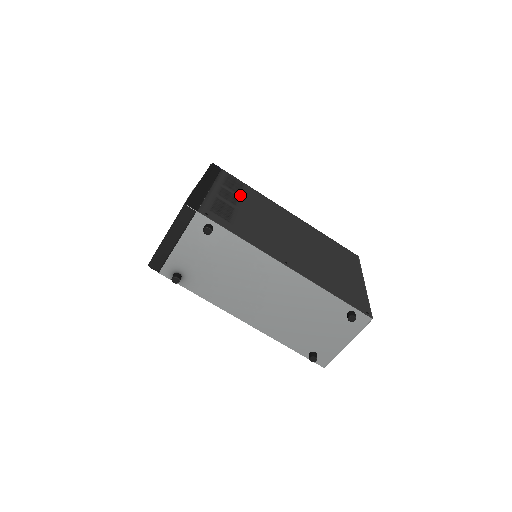
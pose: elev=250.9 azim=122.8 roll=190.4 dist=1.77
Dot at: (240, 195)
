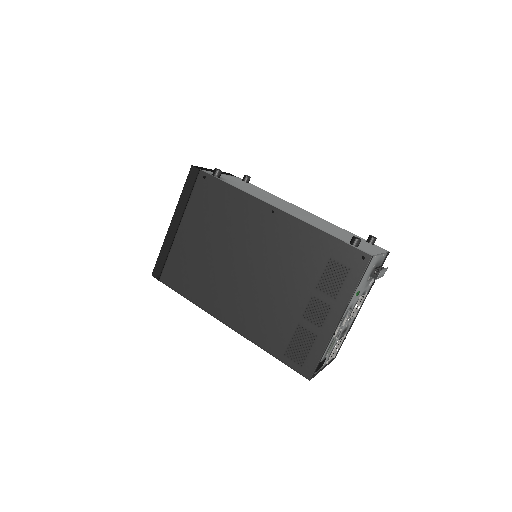
Dot at: occluded
